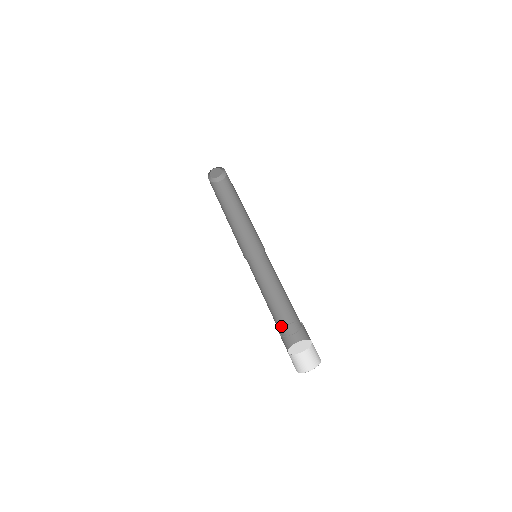
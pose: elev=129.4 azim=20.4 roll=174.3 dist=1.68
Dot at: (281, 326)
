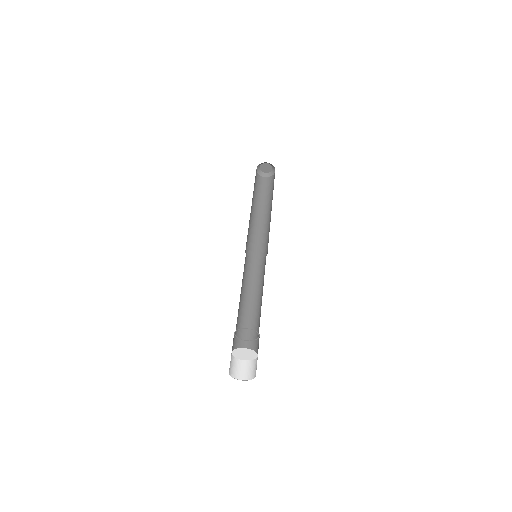
Dot at: (239, 326)
